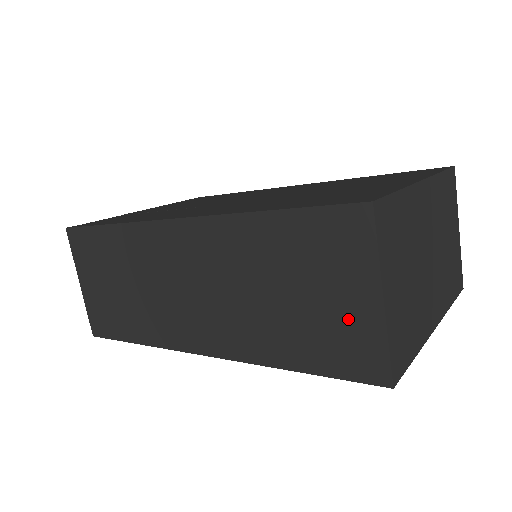
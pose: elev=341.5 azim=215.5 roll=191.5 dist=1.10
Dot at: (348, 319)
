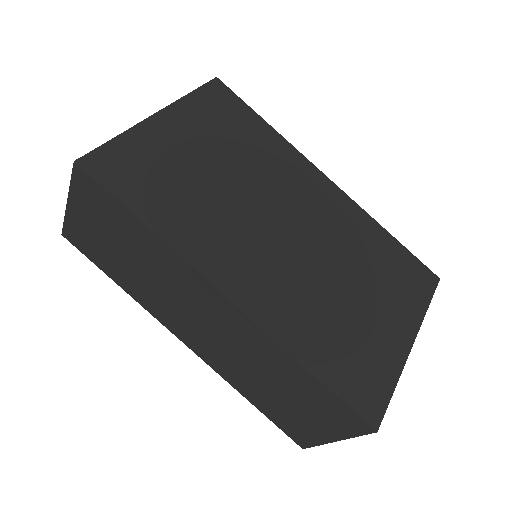
Dot at: (307, 426)
